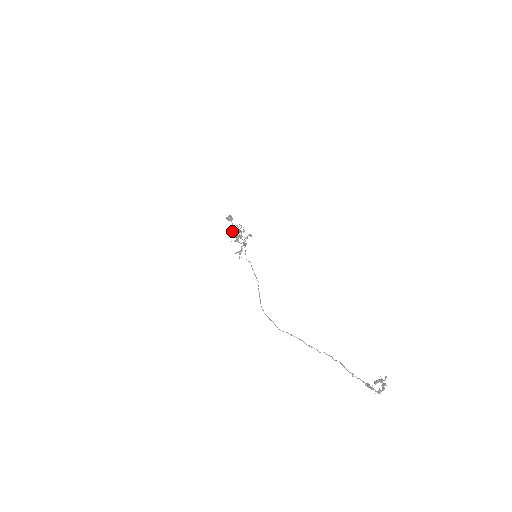
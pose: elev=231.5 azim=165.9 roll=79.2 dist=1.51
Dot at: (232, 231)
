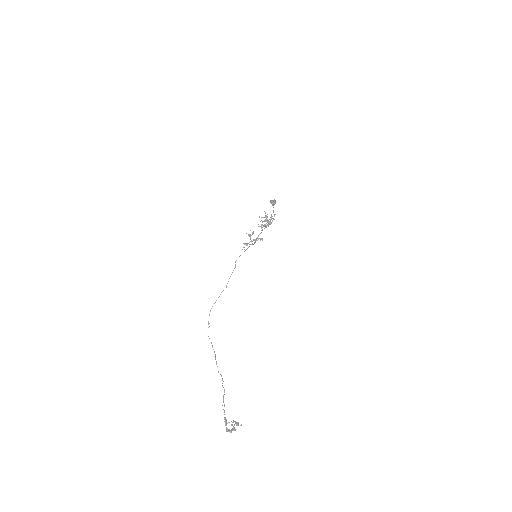
Dot at: (262, 217)
